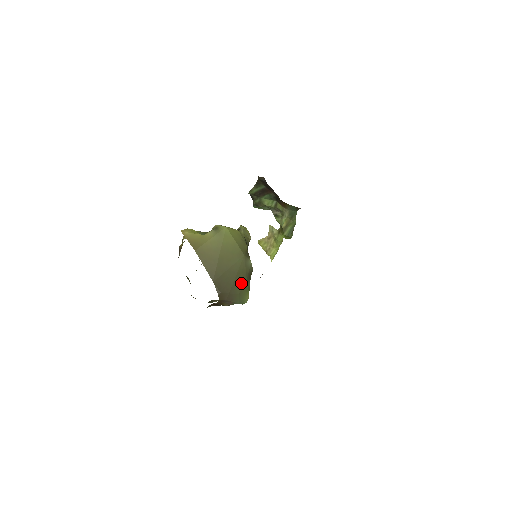
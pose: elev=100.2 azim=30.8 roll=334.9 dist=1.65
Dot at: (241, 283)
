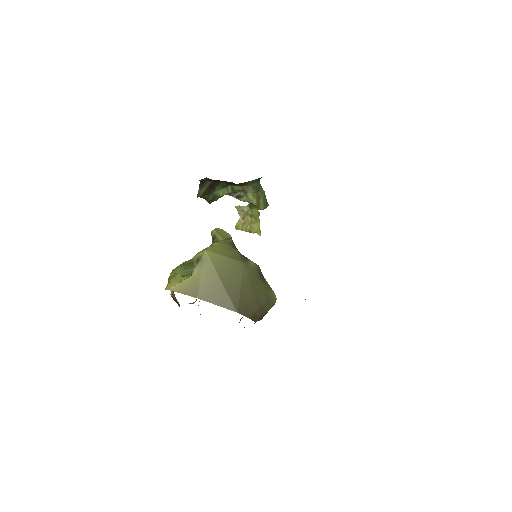
Dot at: (260, 289)
